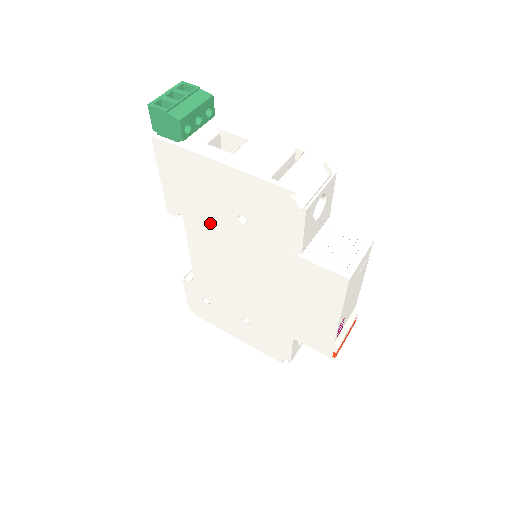
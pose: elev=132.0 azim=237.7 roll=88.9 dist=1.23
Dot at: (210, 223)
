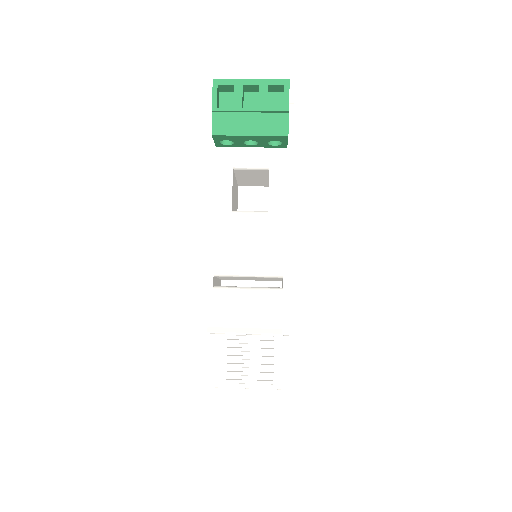
Dot at: occluded
